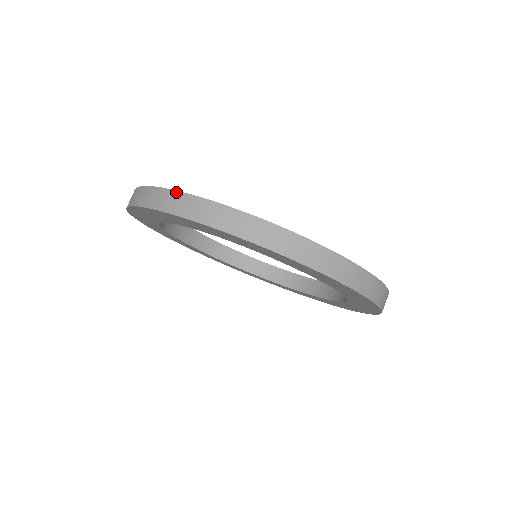
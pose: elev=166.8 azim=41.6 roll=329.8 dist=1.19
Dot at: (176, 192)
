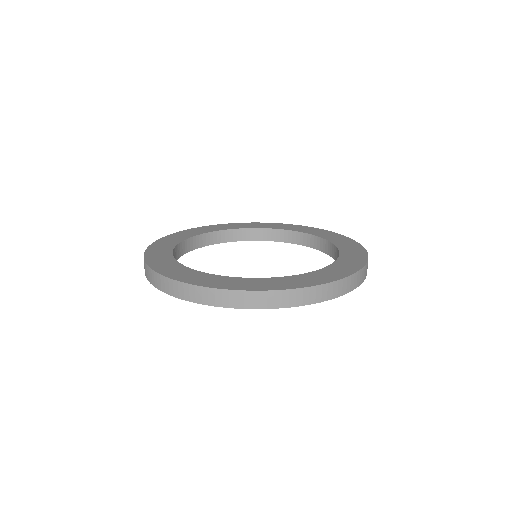
Dot at: (290, 291)
